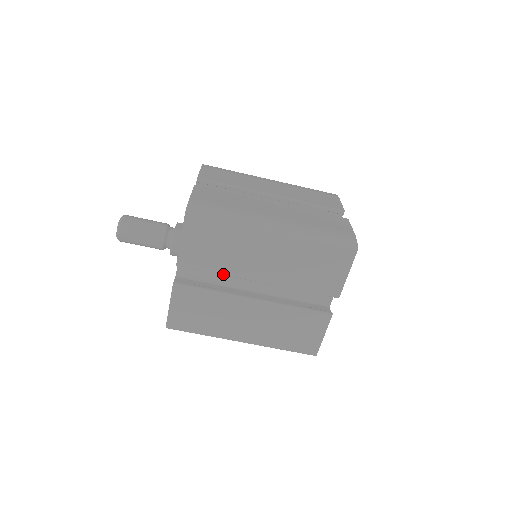
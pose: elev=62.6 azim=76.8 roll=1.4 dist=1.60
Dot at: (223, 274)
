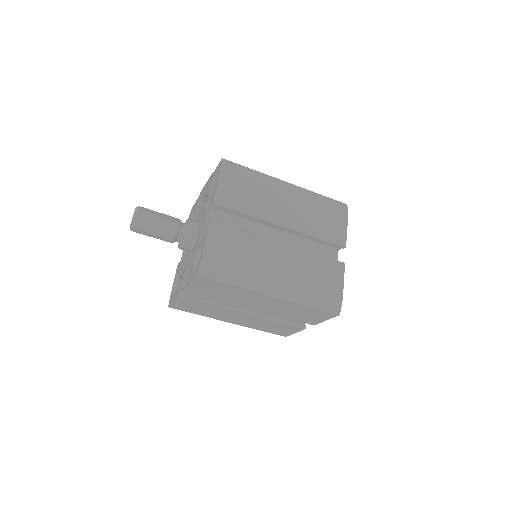
Dot at: occluded
